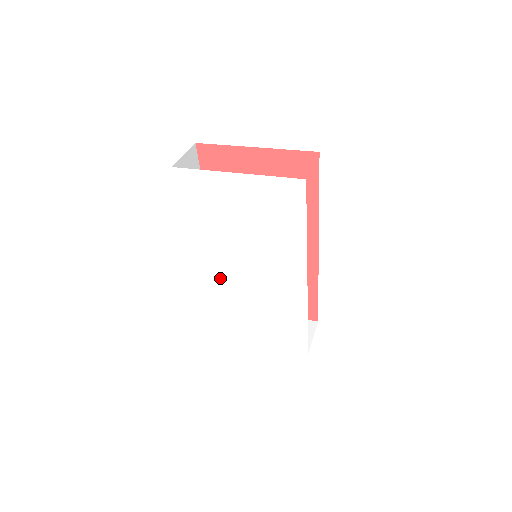
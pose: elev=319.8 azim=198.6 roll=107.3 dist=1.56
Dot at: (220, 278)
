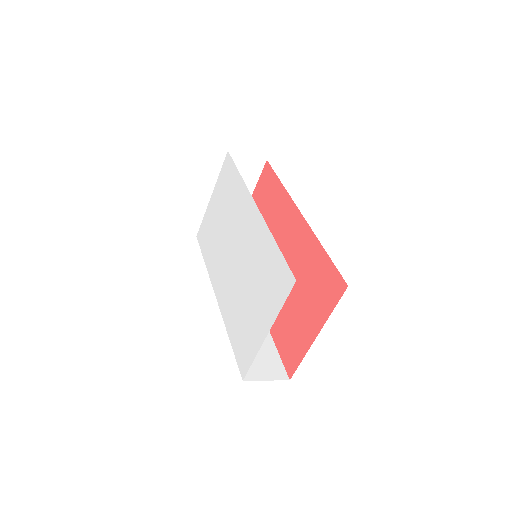
Dot at: (227, 288)
